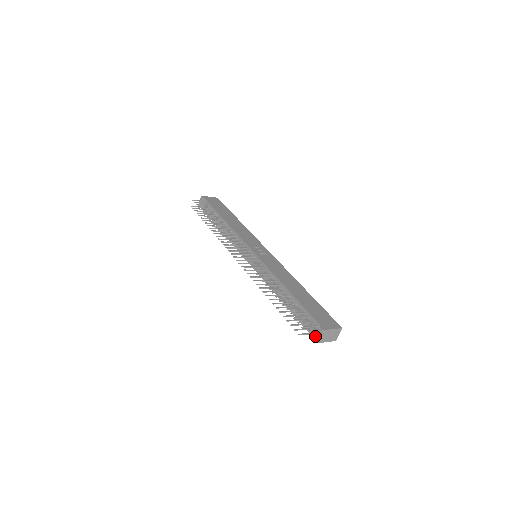
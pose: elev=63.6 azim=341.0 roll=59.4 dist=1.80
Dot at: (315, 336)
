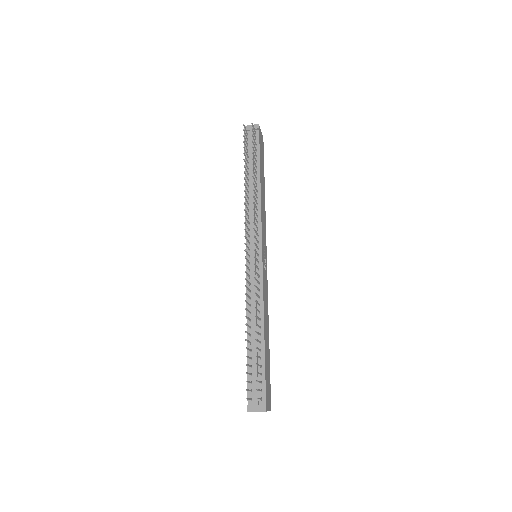
Dot at: (253, 406)
